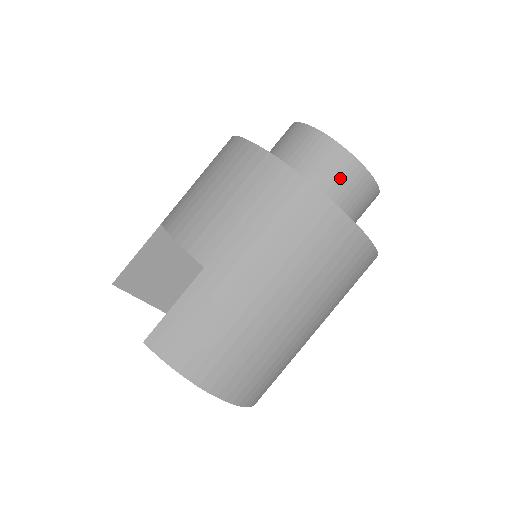
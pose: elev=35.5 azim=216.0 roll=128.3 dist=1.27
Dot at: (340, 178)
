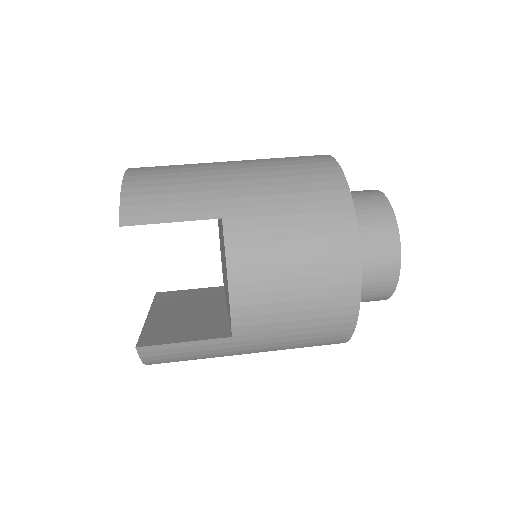
Dot at: (365, 301)
